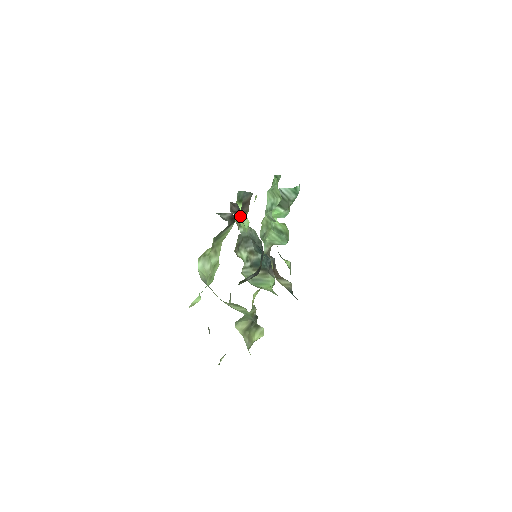
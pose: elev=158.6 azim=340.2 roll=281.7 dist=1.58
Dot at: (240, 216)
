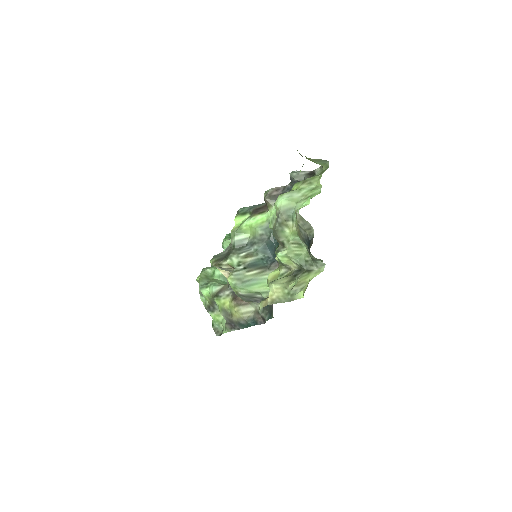
Dot at: occluded
